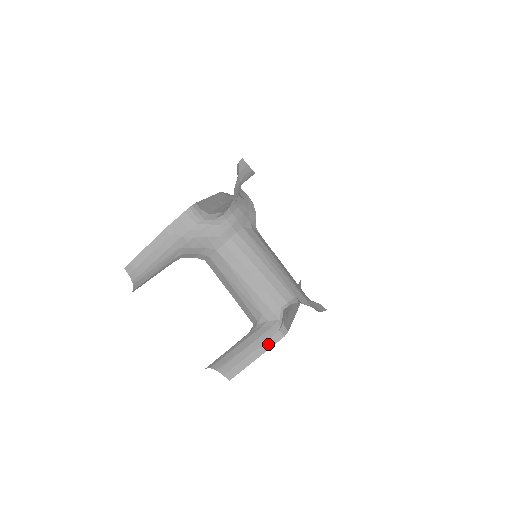
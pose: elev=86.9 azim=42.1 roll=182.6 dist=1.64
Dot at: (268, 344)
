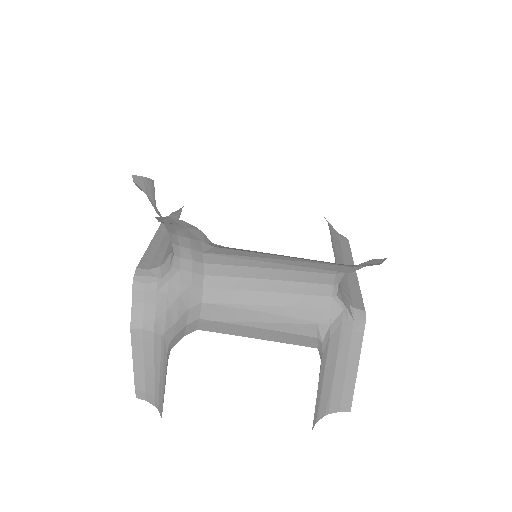
Dot at: (355, 344)
